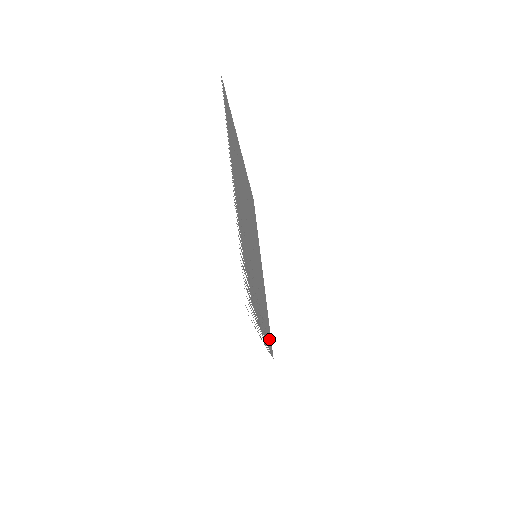
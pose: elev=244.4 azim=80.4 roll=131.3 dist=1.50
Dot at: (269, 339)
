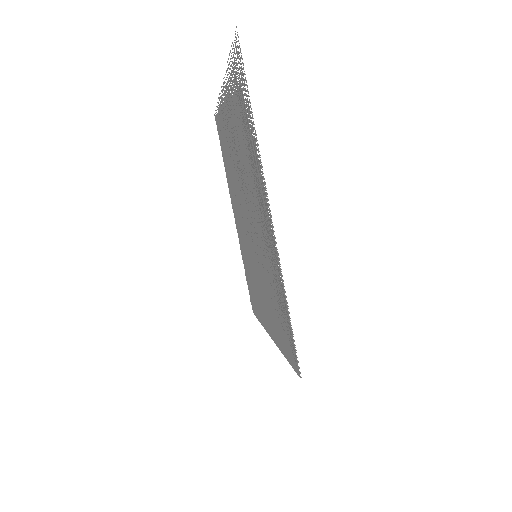
Dot at: (285, 331)
